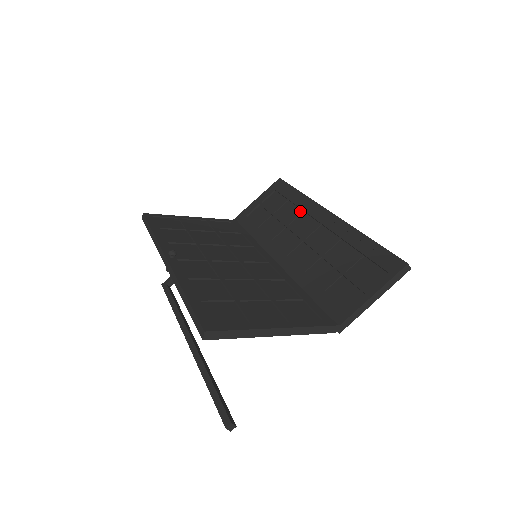
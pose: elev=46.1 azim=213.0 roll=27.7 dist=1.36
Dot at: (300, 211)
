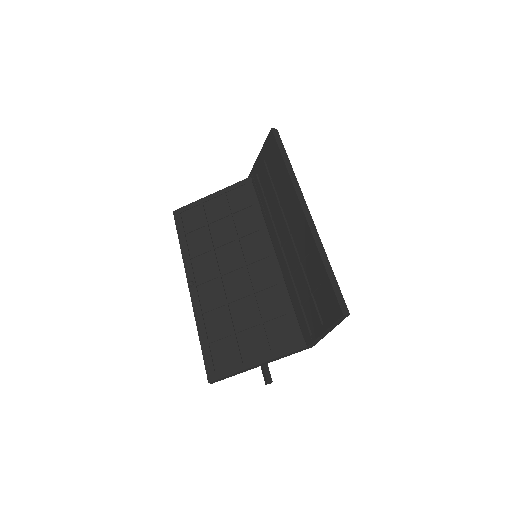
Dot at: (286, 193)
